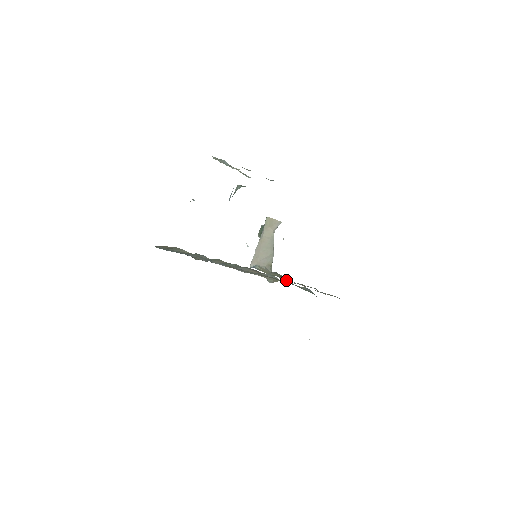
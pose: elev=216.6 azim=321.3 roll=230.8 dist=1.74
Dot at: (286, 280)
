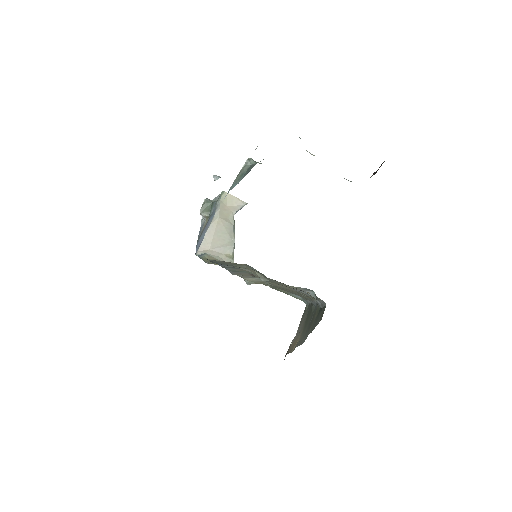
Dot at: occluded
